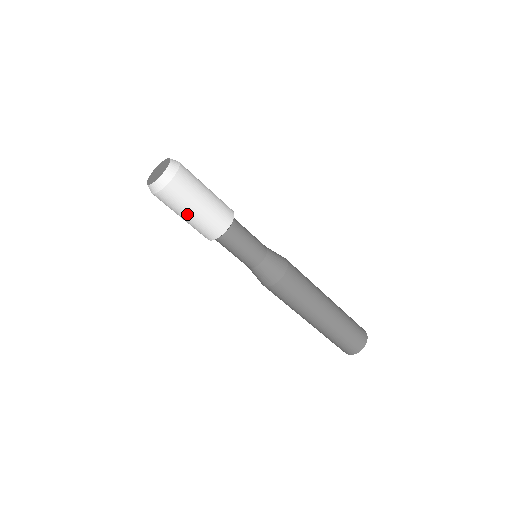
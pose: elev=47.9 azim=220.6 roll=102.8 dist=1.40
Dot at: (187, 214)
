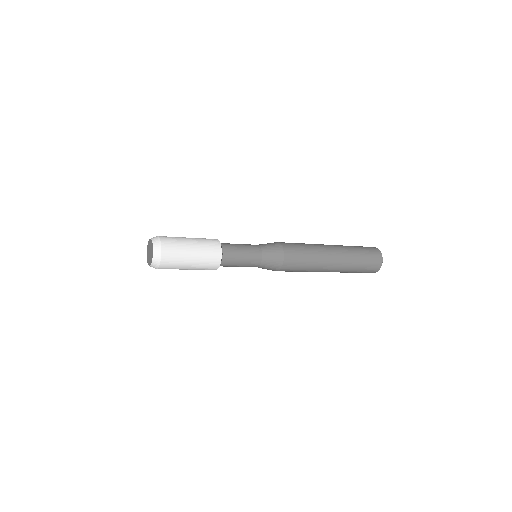
Dot at: (188, 266)
